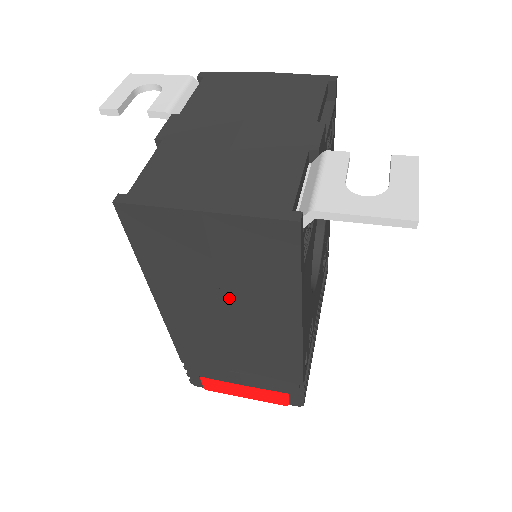
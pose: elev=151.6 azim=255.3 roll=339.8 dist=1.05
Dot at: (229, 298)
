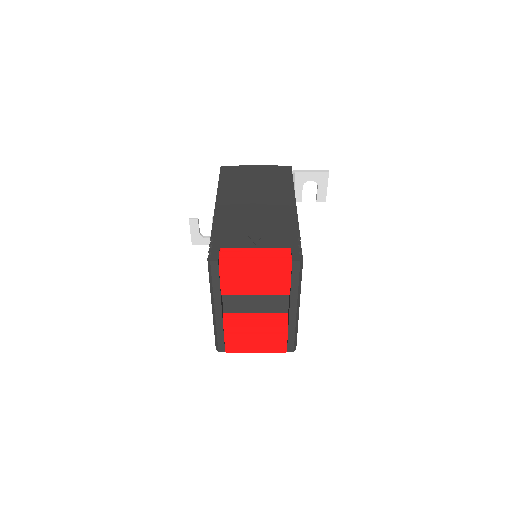
Dot at: (259, 191)
